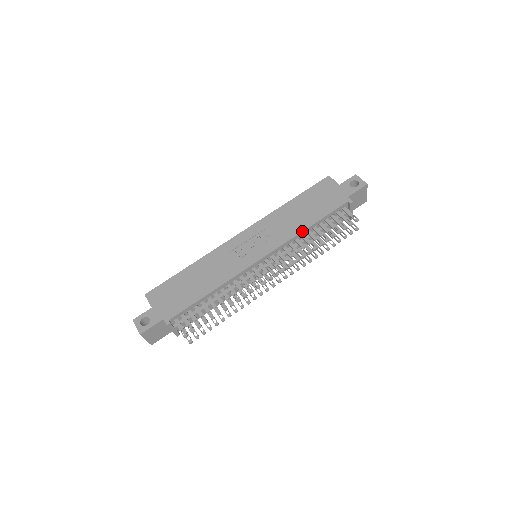
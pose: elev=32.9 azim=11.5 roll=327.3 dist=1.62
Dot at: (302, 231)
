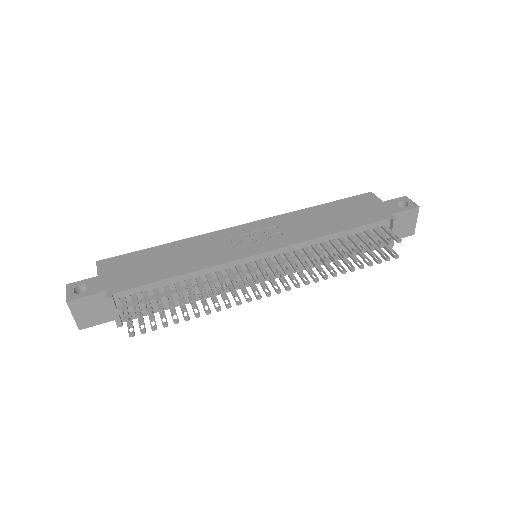
Dot at: (324, 235)
